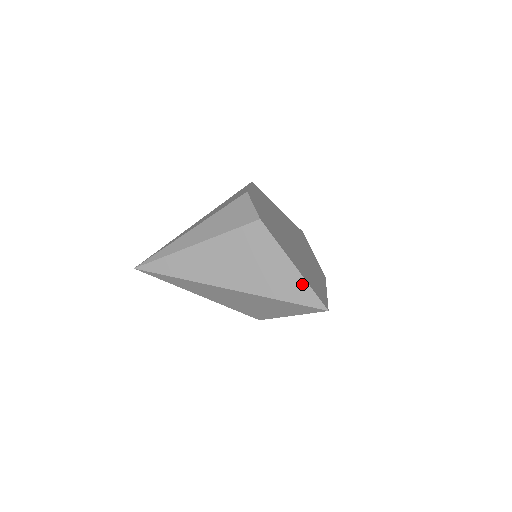
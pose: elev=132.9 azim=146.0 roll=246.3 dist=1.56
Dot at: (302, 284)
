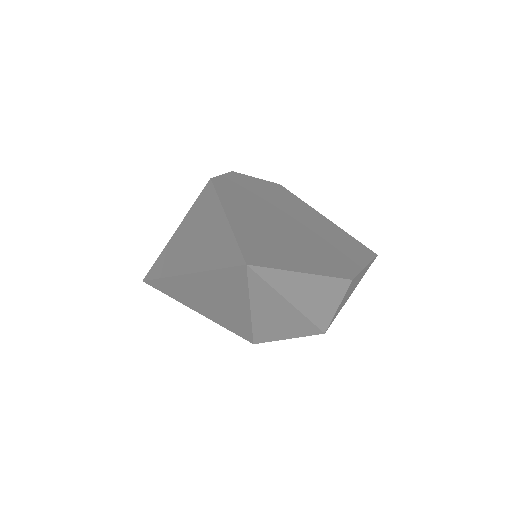
Dot at: (229, 237)
